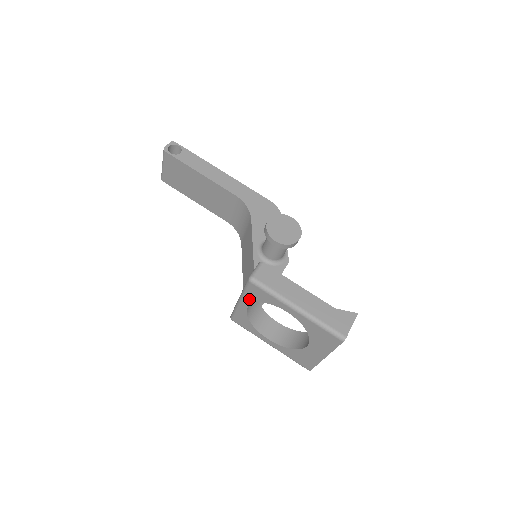
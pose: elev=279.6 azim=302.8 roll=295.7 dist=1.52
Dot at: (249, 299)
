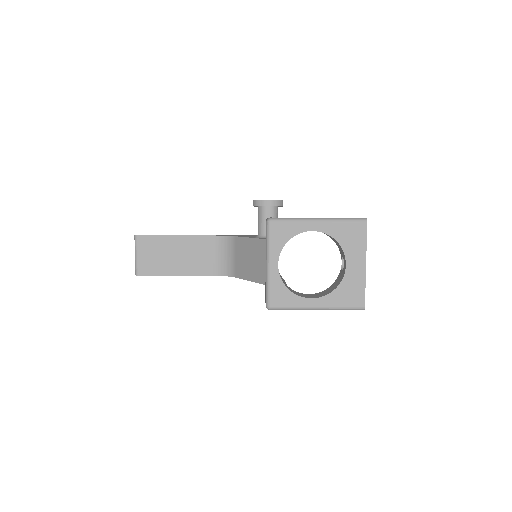
Dot at: (276, 249)
